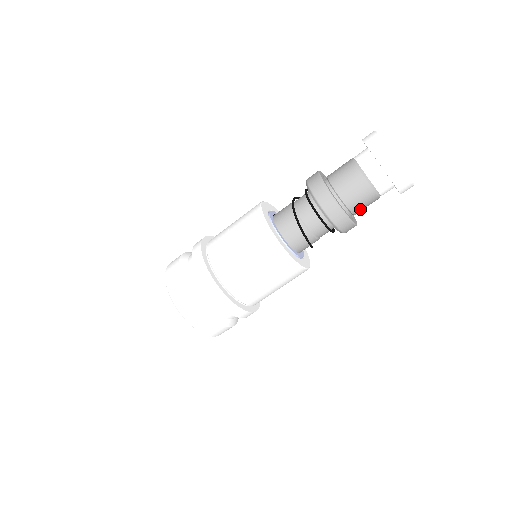
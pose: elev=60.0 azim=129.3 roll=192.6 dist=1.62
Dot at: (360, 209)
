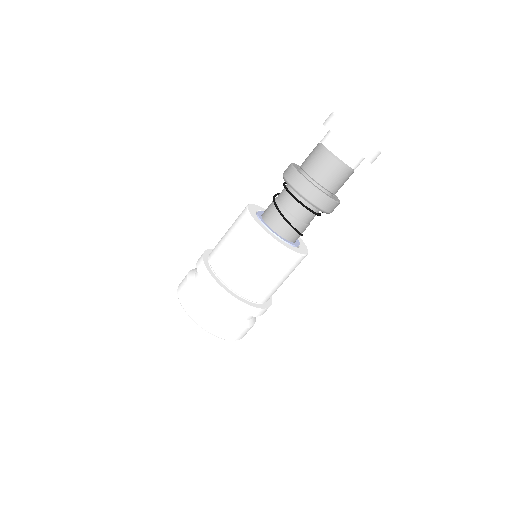
Dot at: (331, 182)
